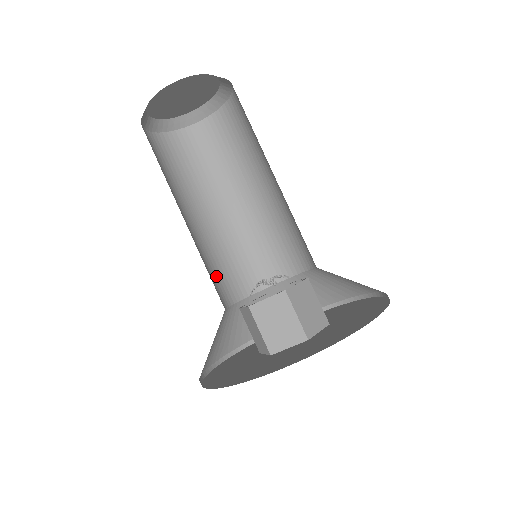
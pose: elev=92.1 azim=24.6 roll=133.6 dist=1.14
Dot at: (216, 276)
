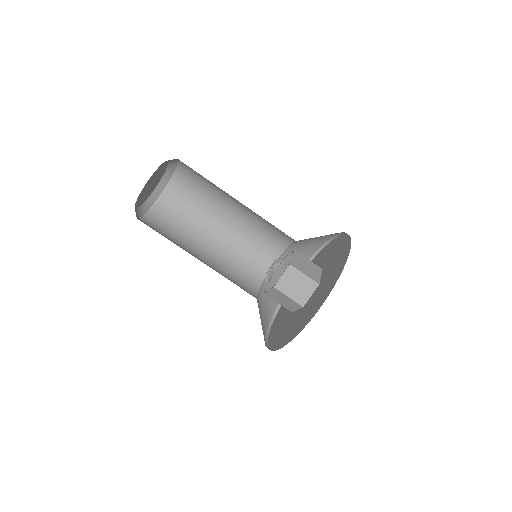
Dot at: (237, 284)
